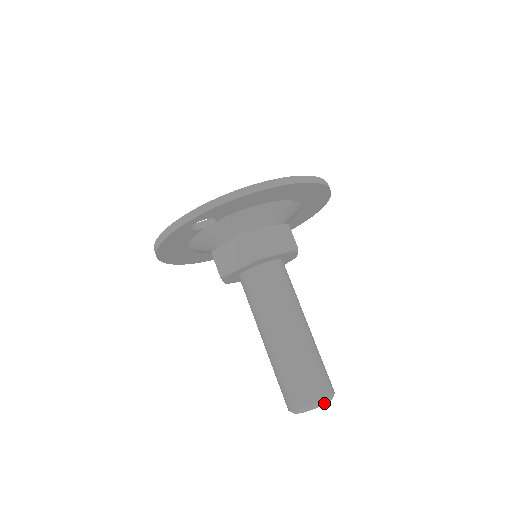
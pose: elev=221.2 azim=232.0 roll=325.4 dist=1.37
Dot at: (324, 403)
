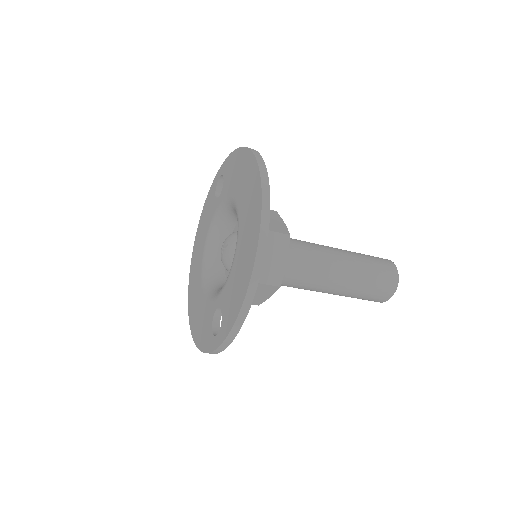
Dot at: occluded
